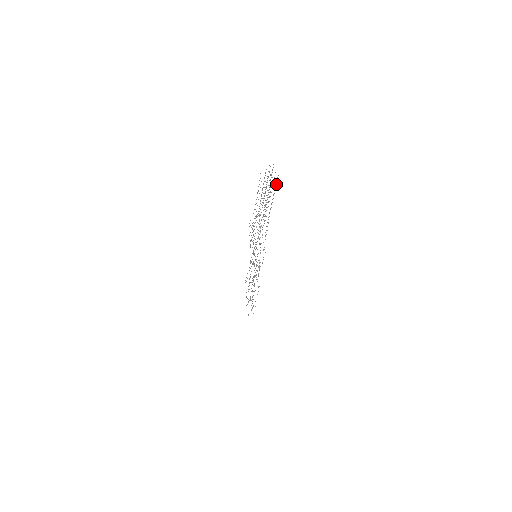
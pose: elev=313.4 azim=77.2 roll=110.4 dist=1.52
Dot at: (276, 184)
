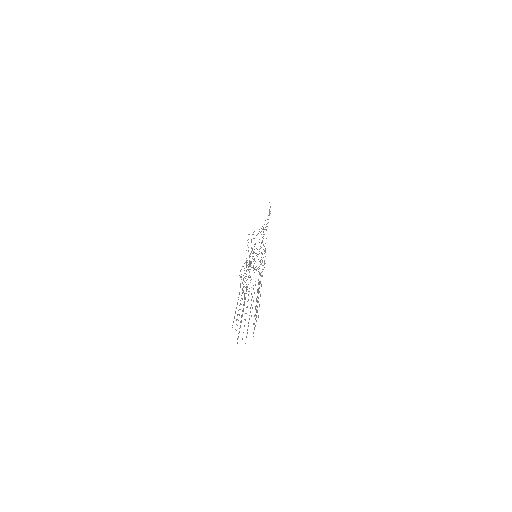
Dot at: (254, 327)
